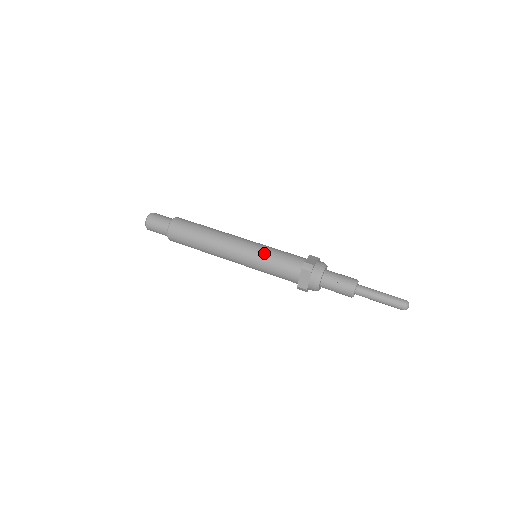
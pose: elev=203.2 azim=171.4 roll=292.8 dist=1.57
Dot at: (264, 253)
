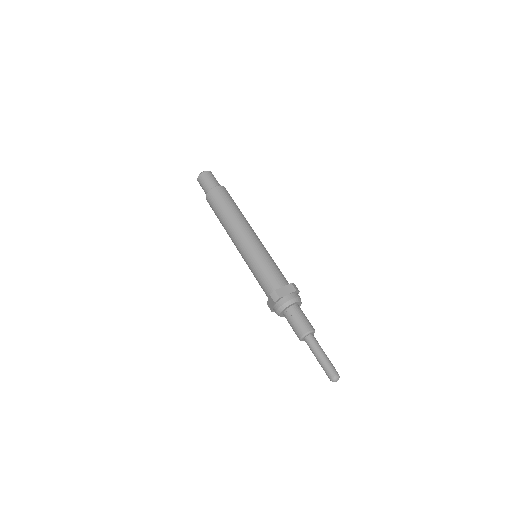
Dot at: (255, 261)
